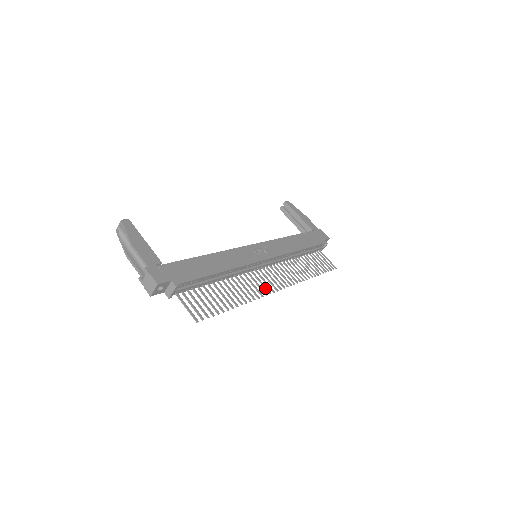
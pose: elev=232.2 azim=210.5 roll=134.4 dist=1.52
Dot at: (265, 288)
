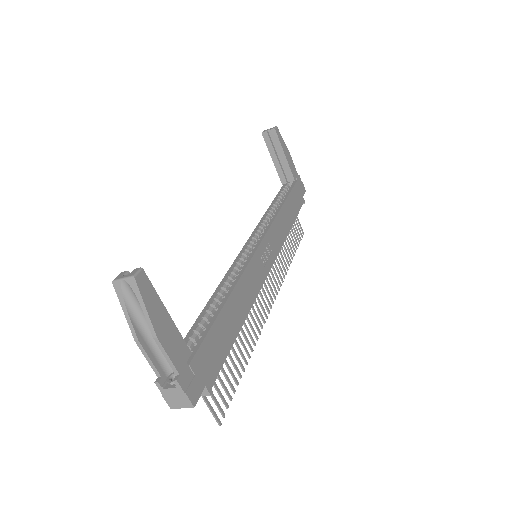
Dot at: (263, 311)
